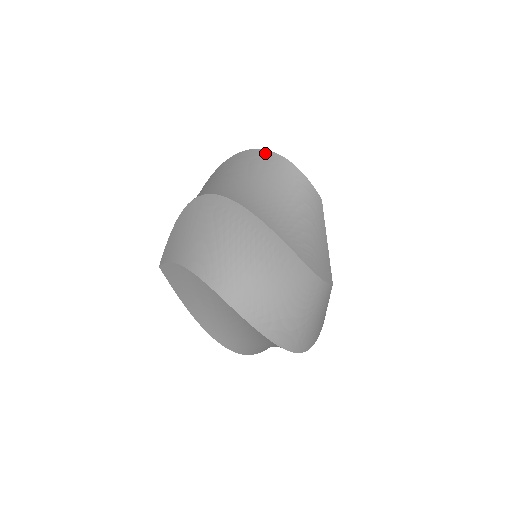
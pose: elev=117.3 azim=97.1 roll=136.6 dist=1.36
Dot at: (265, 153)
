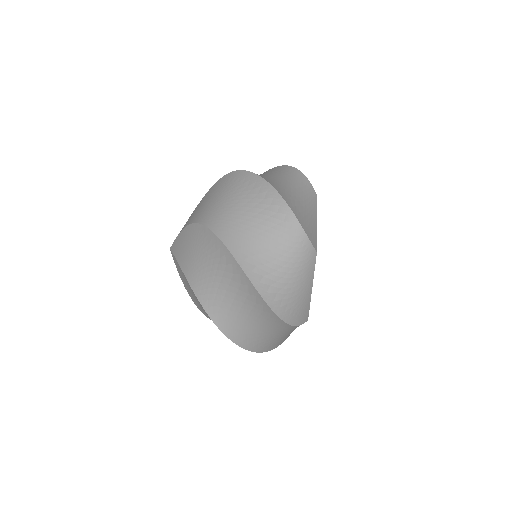
Dot at: (275, 195)
